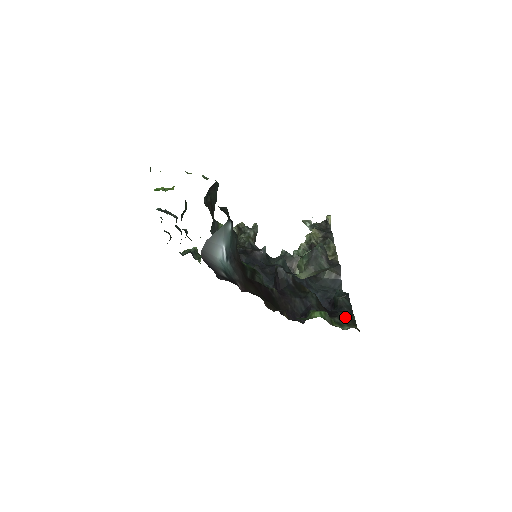
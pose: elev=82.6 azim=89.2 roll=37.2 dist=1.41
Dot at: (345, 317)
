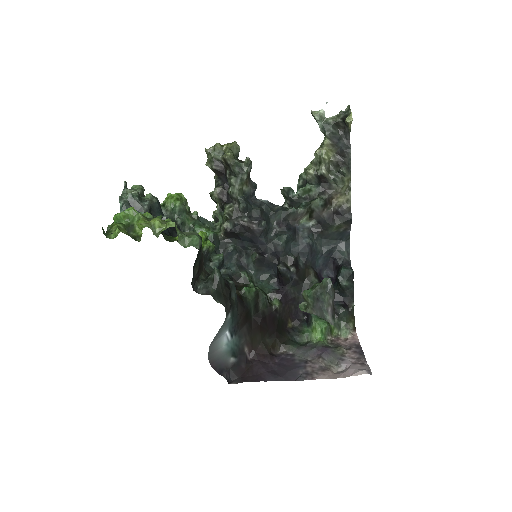
Dot at: (344, 315)
